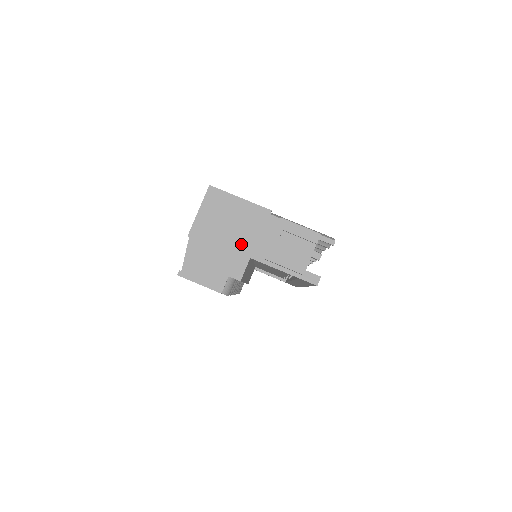
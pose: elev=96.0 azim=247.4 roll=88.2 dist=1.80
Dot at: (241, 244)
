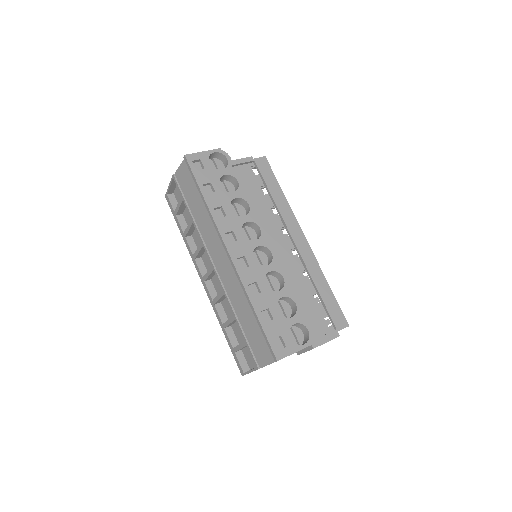
Dot at: occluded
